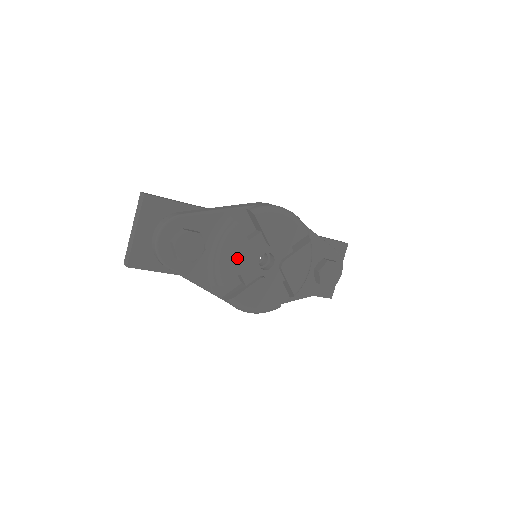
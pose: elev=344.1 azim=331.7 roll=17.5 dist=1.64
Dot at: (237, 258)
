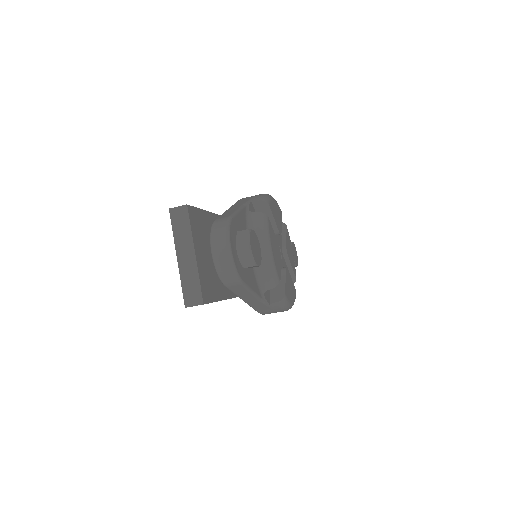
Dot at: (275, 251)
